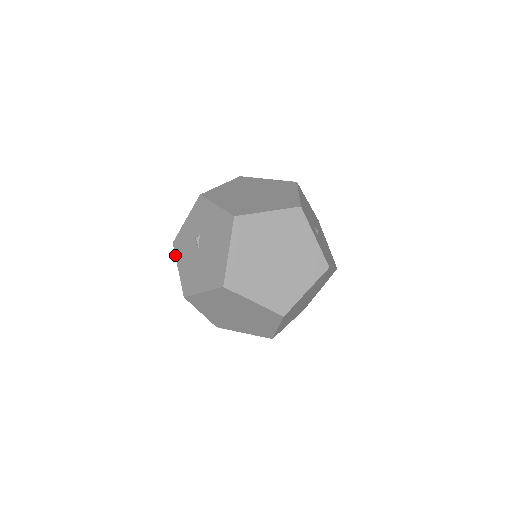
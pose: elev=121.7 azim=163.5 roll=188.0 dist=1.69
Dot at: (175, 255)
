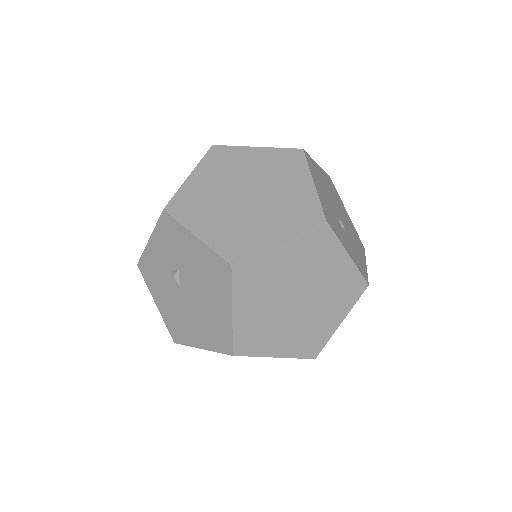
Dot at: (146, 283)
